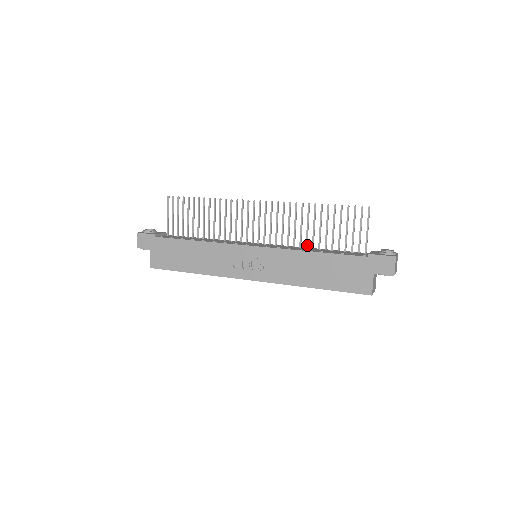
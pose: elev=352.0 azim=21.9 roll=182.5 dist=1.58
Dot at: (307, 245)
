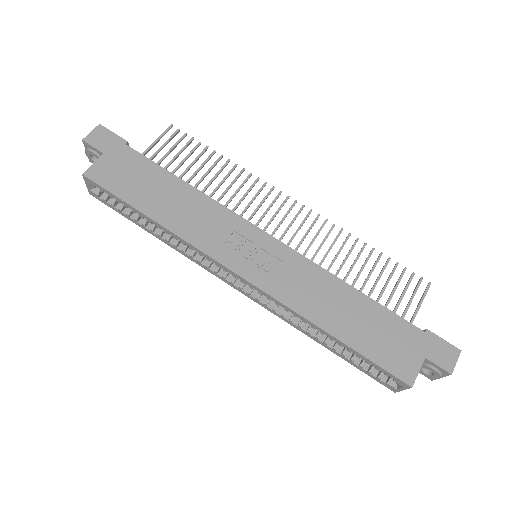
Dot at: occluded
